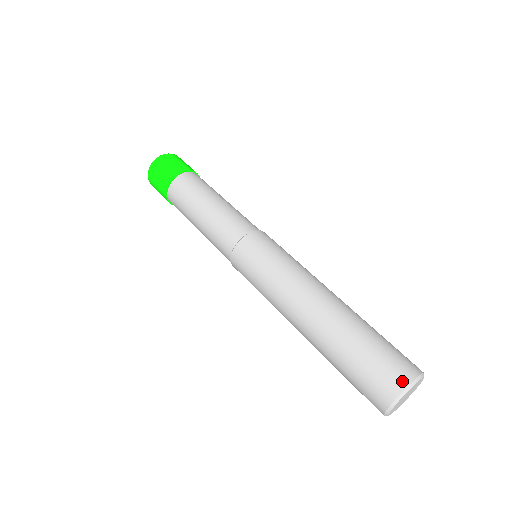
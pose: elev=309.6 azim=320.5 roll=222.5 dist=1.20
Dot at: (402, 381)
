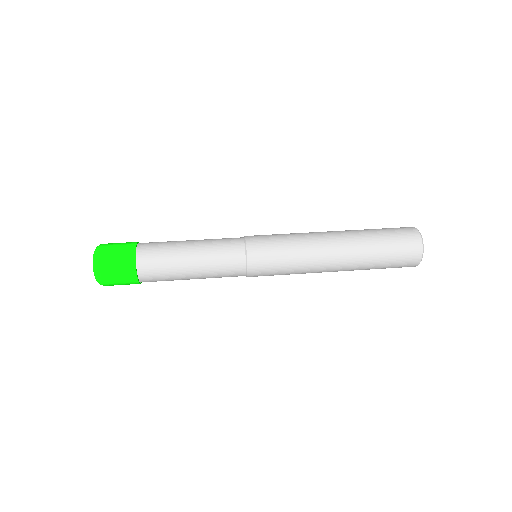
Dot at: (414, 230)
